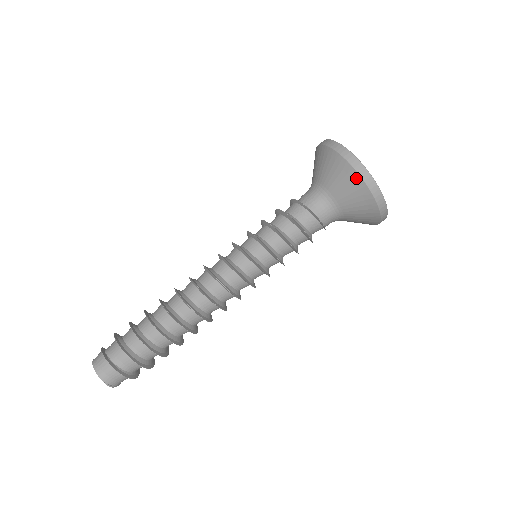
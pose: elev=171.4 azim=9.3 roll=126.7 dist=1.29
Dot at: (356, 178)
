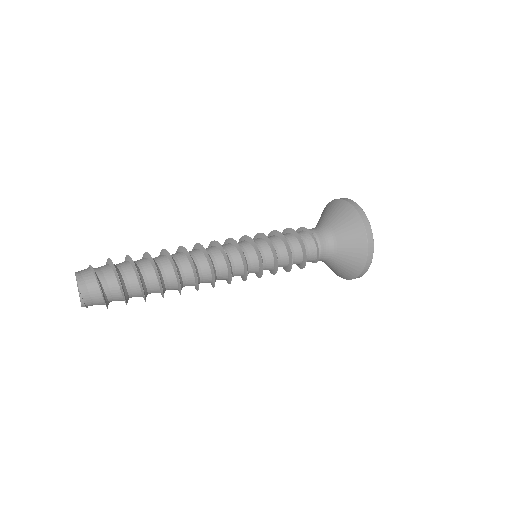
Dot at: (359, 223)
